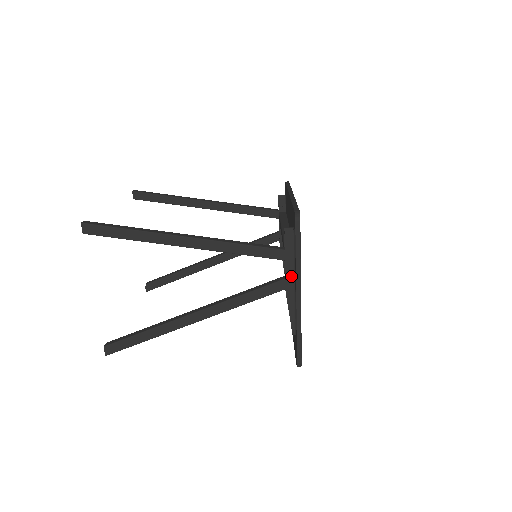
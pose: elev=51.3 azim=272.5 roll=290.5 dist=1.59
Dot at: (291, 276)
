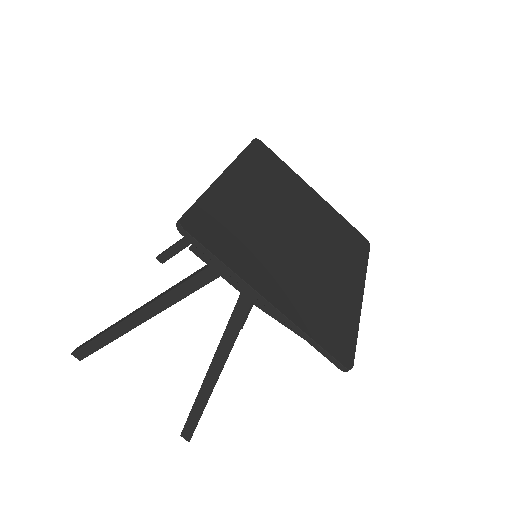
Dot at: (242, 287)
